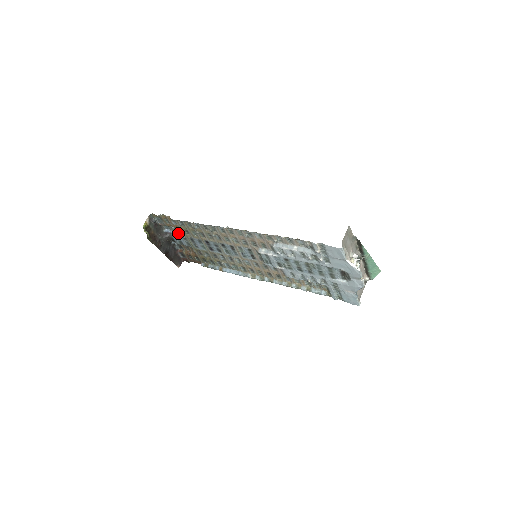
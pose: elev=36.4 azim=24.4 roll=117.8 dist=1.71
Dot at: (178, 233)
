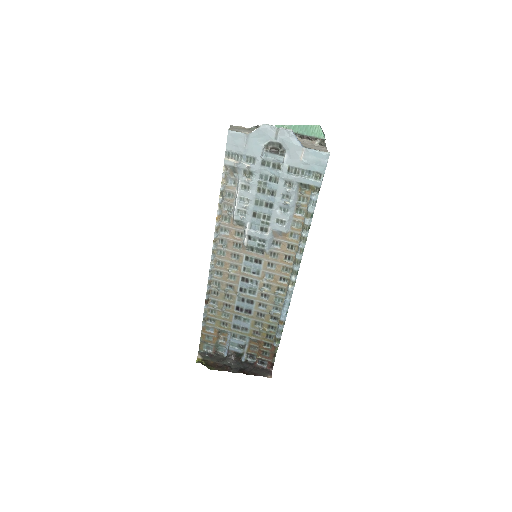
Dot at: (228, 340)
